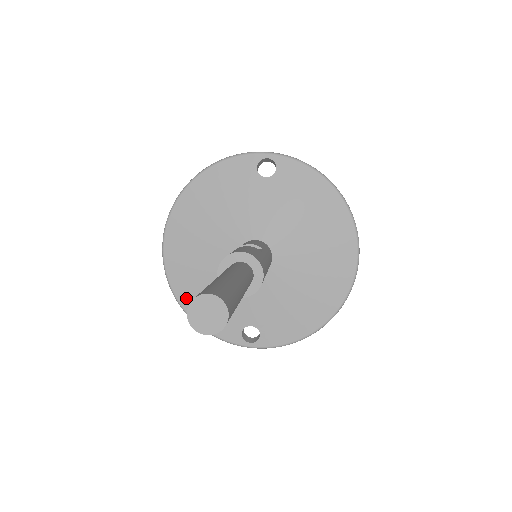
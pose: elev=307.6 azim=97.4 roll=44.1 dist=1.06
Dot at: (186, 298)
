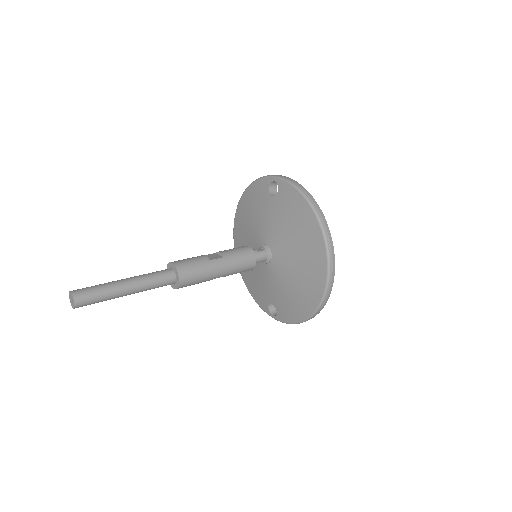
Dot at: (244, 275)
